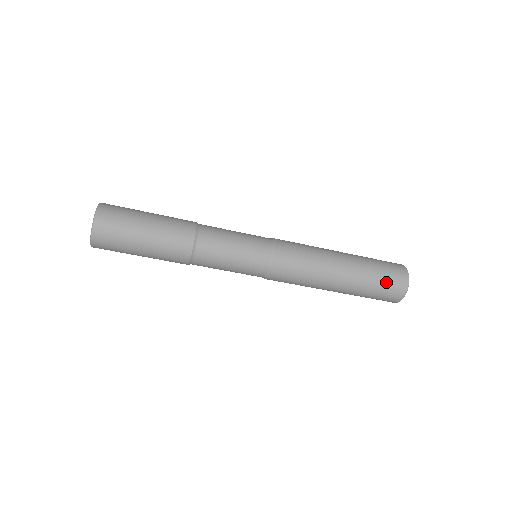
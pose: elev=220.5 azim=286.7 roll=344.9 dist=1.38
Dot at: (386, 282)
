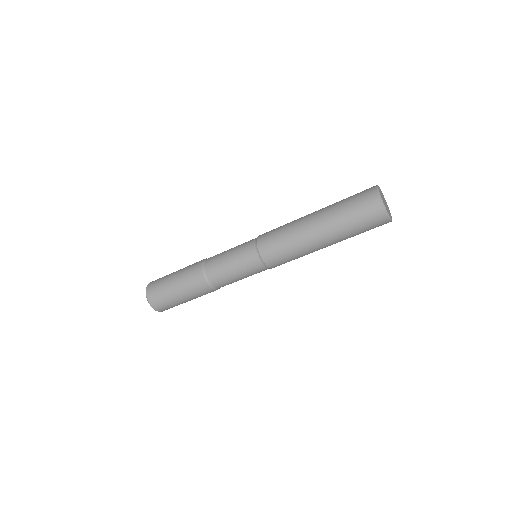
Dot at: (365, 225)
